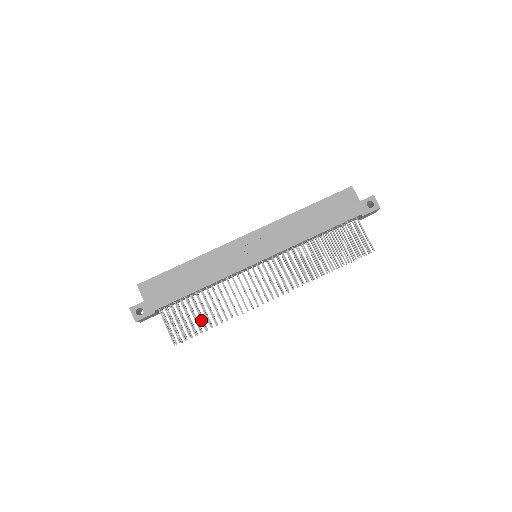
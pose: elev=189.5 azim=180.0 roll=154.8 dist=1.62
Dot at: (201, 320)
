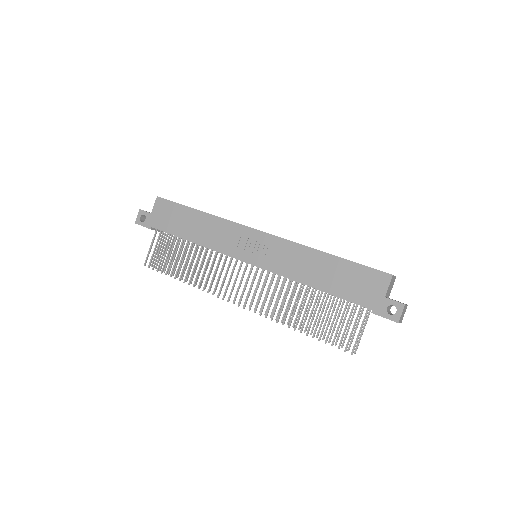
Dot at: (173, 265)
